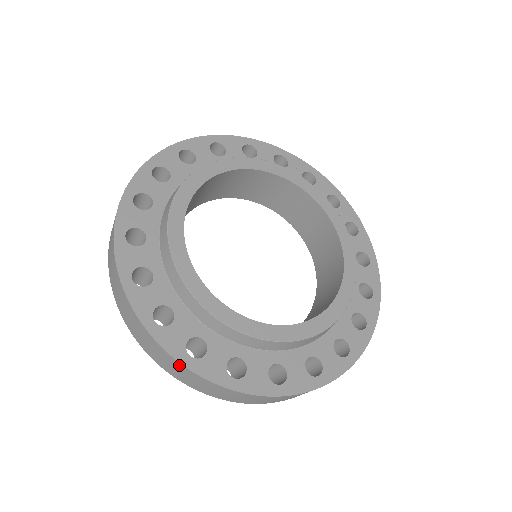
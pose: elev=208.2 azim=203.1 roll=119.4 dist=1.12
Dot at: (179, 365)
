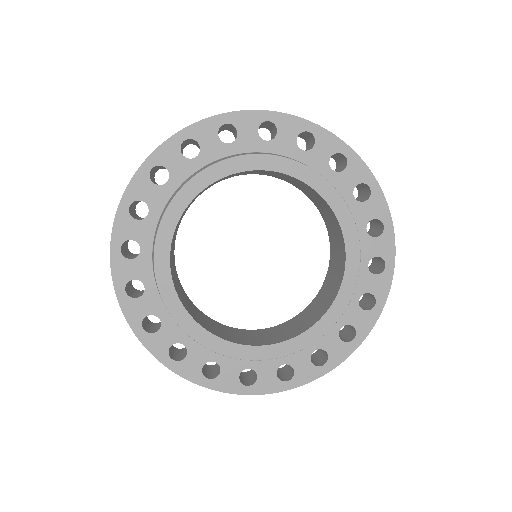
Dot at: (134, 330)
